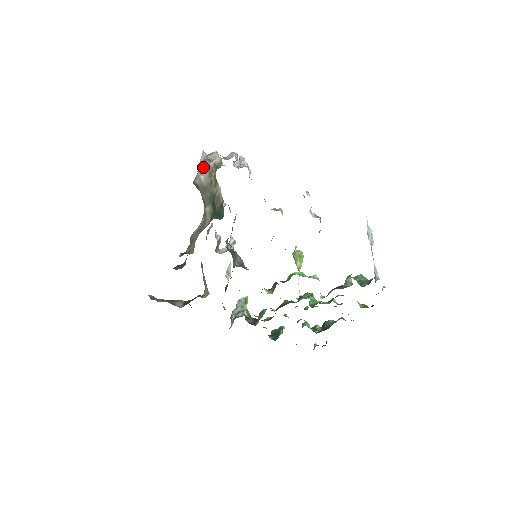
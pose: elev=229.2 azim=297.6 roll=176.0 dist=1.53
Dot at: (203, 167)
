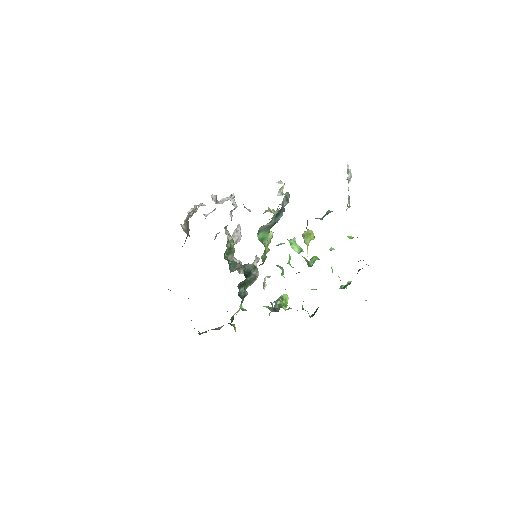
Dot at: occluded
